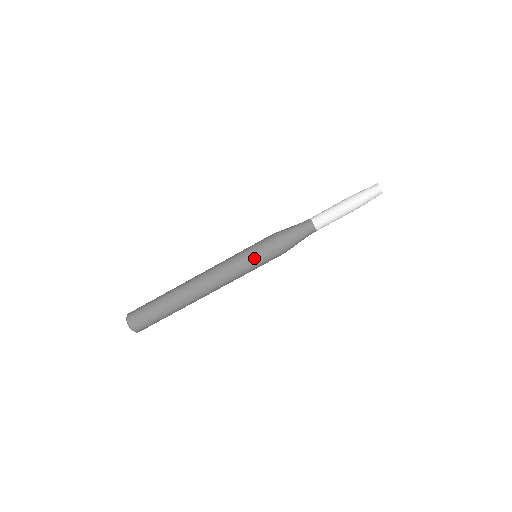
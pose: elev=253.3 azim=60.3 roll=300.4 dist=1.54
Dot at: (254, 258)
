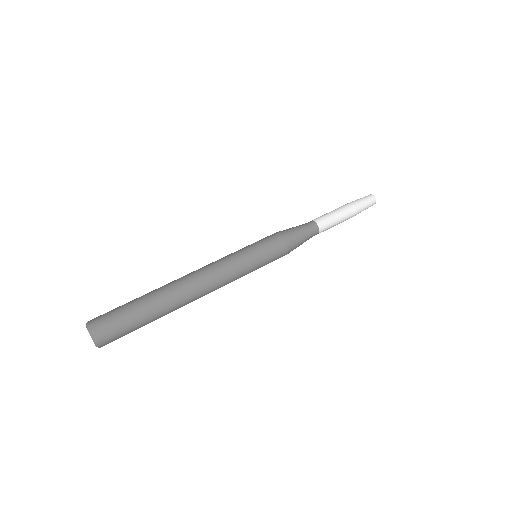
Dot at: (252, 245)
